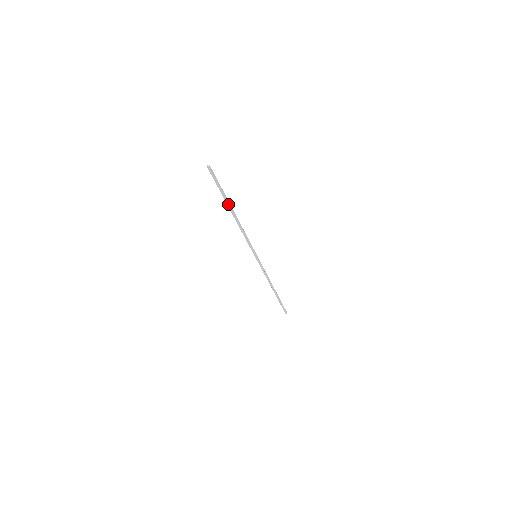
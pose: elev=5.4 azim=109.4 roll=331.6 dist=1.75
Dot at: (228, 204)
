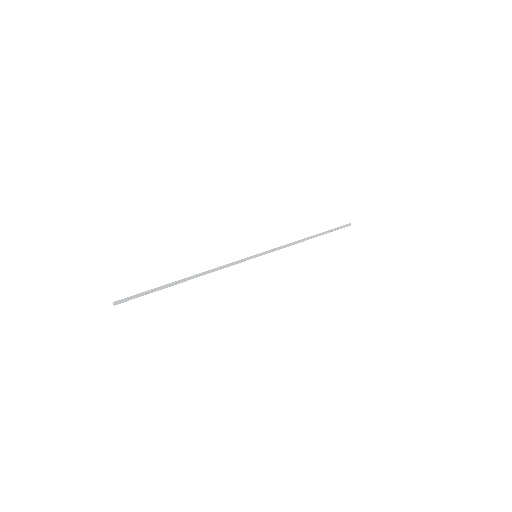
Dot at: (172, 285)
